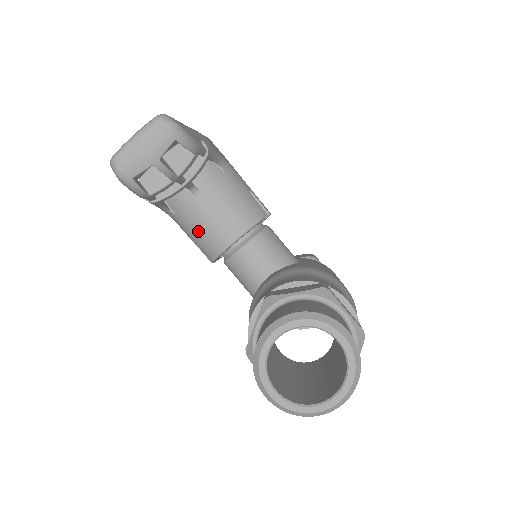
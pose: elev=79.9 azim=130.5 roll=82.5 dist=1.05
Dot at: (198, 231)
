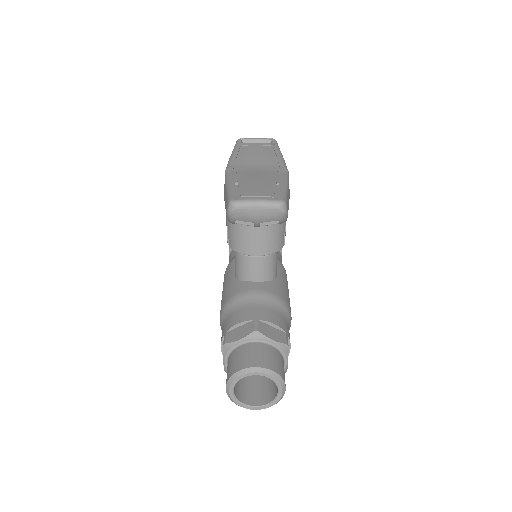
Dot at: (238, 232)
